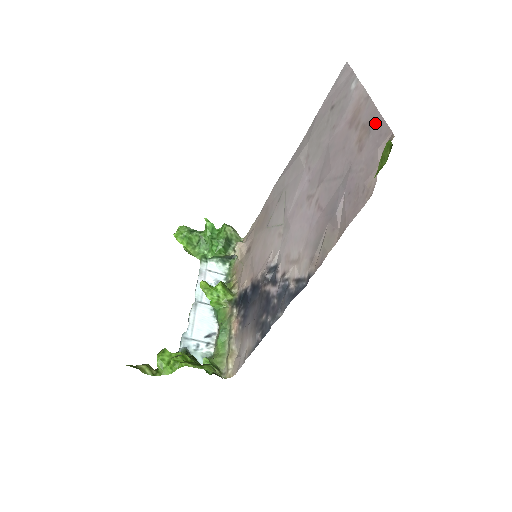
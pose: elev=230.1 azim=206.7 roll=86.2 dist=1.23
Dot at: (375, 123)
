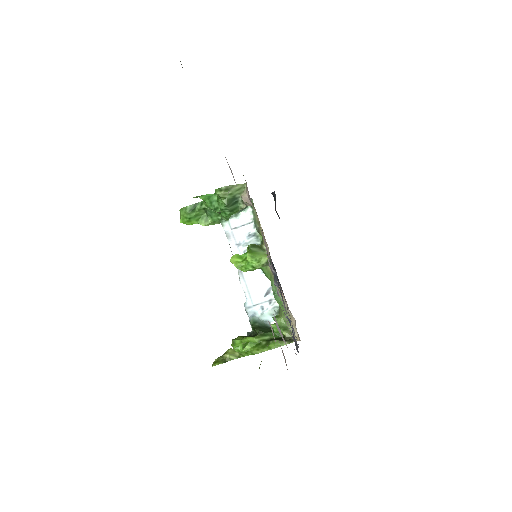
Dot at: occluded
